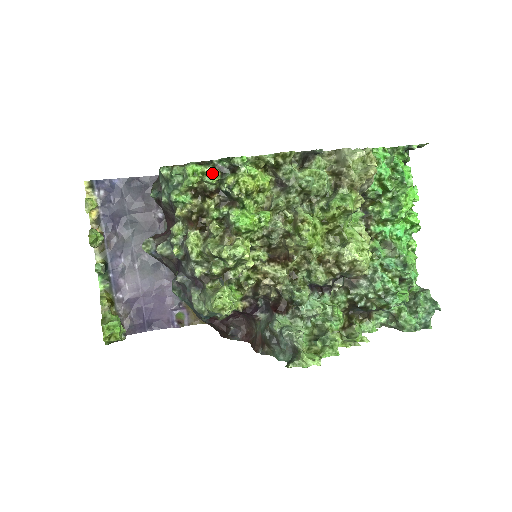
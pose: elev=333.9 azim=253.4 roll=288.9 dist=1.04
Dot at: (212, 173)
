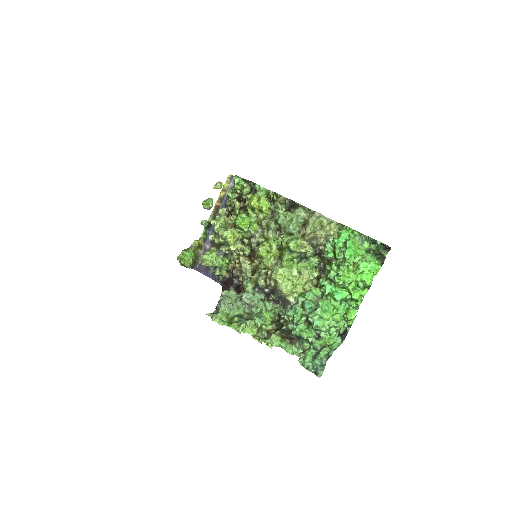
Dot at: (245, 188)
